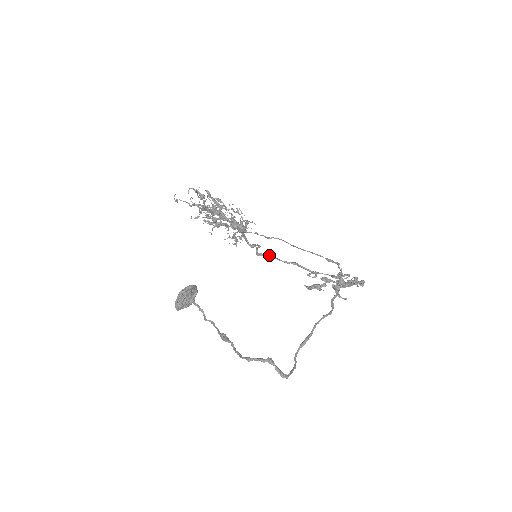
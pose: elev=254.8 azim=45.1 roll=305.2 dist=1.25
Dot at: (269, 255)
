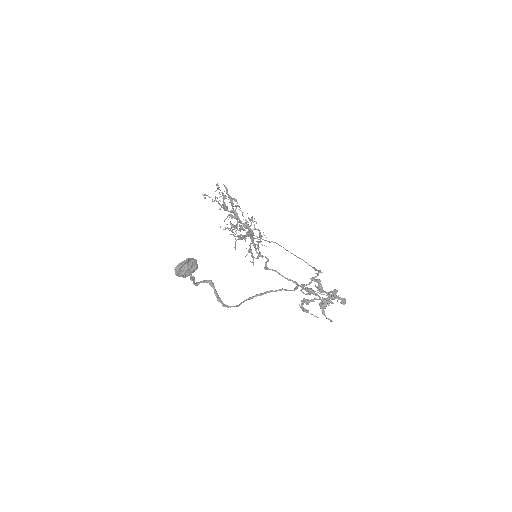
Dot at: (274, 270)
